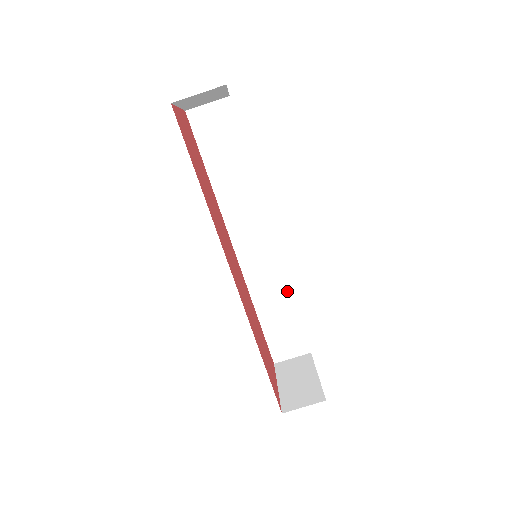
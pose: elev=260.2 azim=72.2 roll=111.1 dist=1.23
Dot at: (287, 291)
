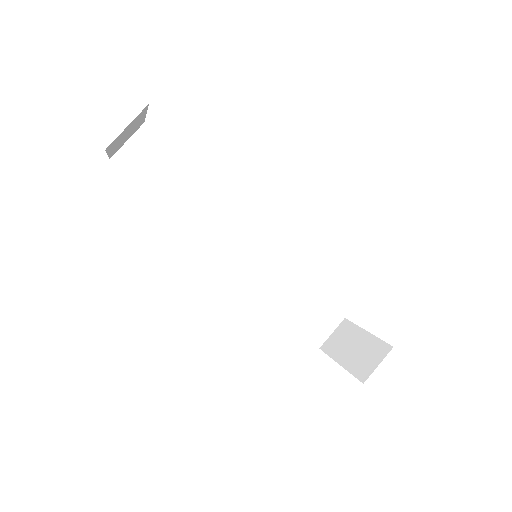
Dot at: (294, 275)
